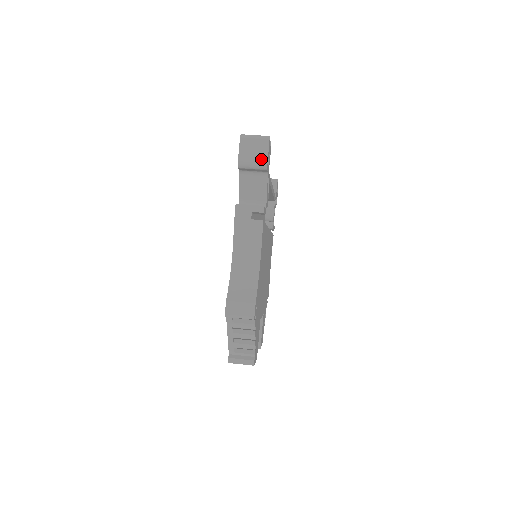
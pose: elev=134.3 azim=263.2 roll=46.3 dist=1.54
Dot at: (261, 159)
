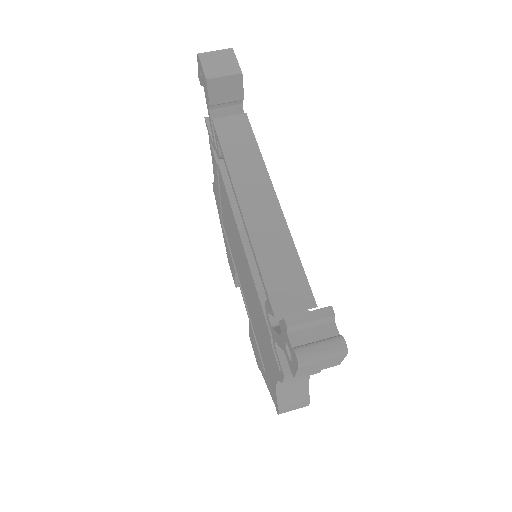
Dot at: (331, 366)
